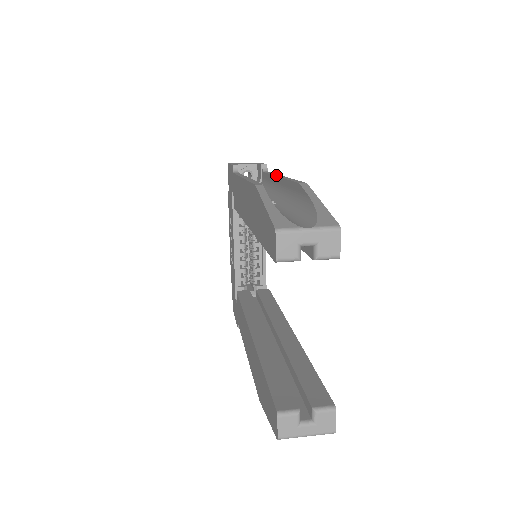
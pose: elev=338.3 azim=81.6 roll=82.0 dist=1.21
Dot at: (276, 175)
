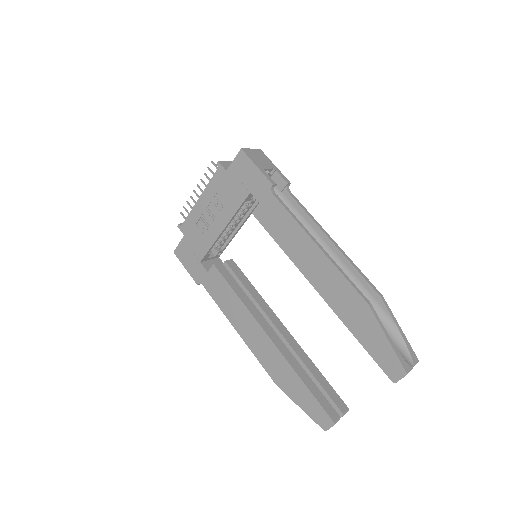
Dot at: (325, 232)
